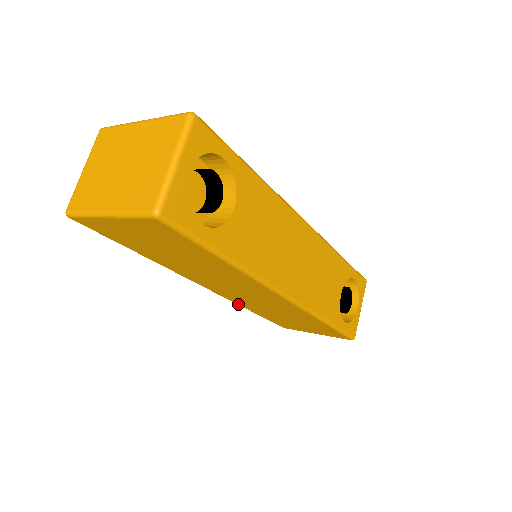
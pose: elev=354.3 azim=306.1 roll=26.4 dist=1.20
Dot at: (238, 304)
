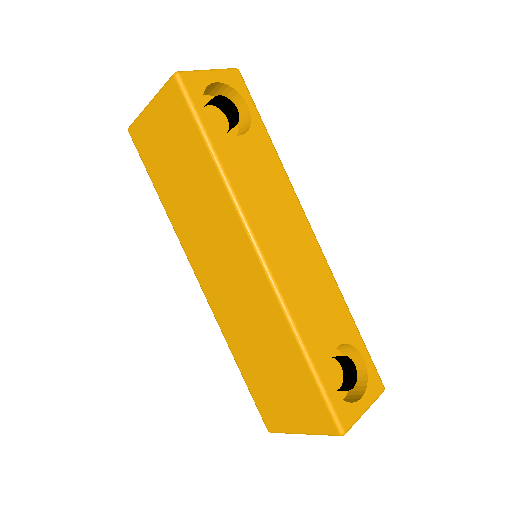
Dot at: (224, 333)
